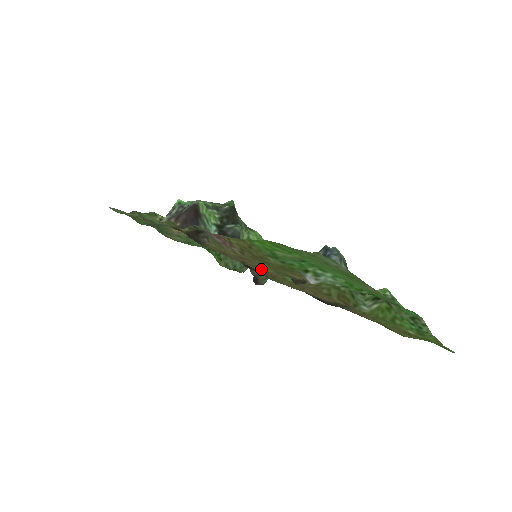
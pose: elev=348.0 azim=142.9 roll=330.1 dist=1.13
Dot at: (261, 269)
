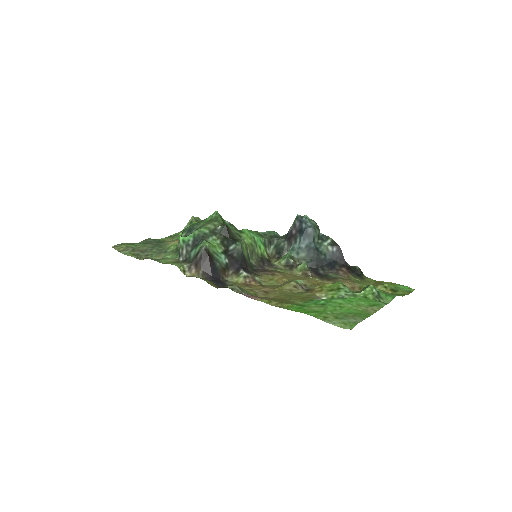
Dot at: (277, 287)
